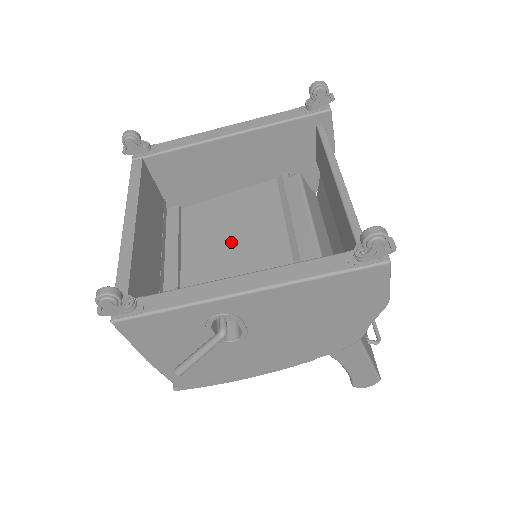
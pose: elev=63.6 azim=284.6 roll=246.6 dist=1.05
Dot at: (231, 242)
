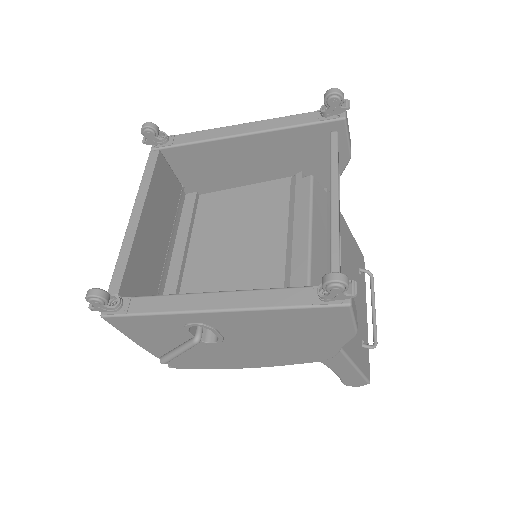
Dot at: (235, 239)
